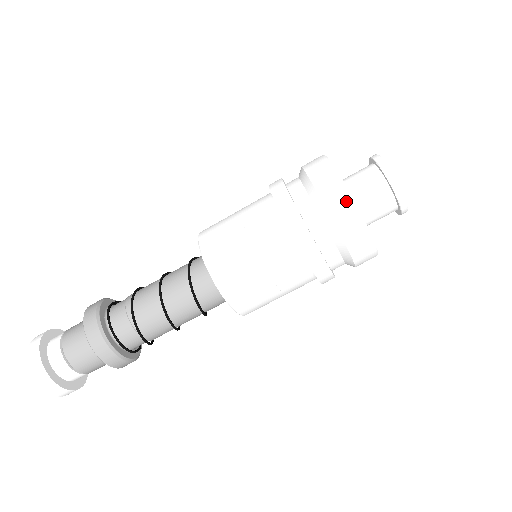
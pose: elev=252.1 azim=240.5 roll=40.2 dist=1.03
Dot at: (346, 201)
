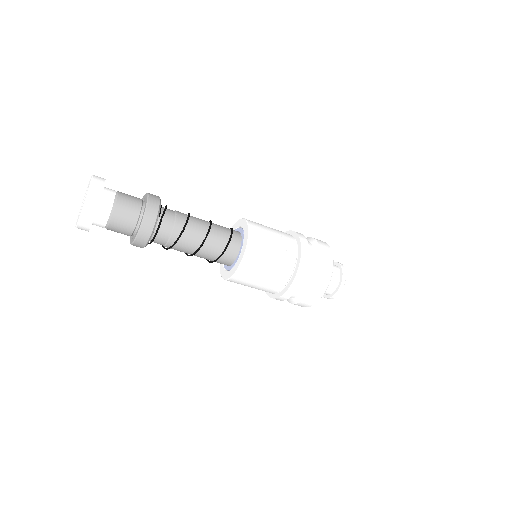
Dot at: (306, 306)
